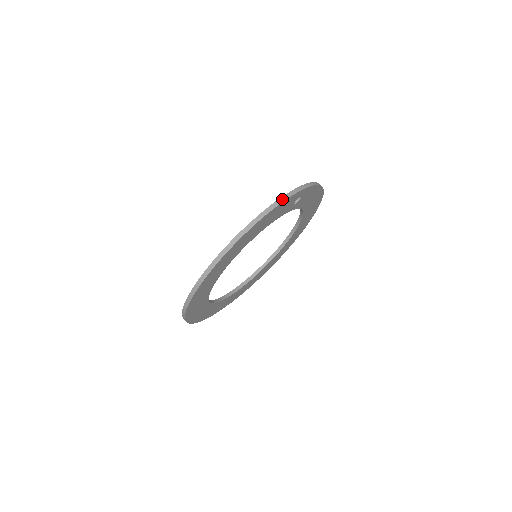
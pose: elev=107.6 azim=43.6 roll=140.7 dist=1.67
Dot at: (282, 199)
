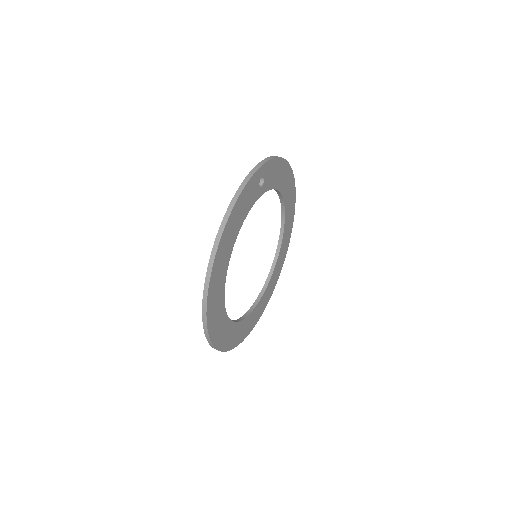
Dot at: (241, 187)
